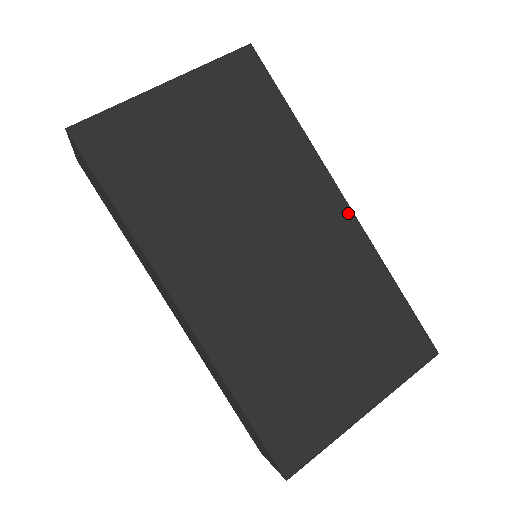
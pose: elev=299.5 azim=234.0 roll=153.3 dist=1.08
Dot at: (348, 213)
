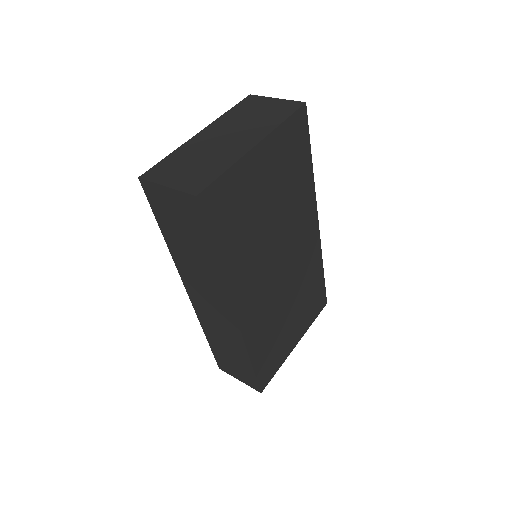
Dot at: (317, 230)
